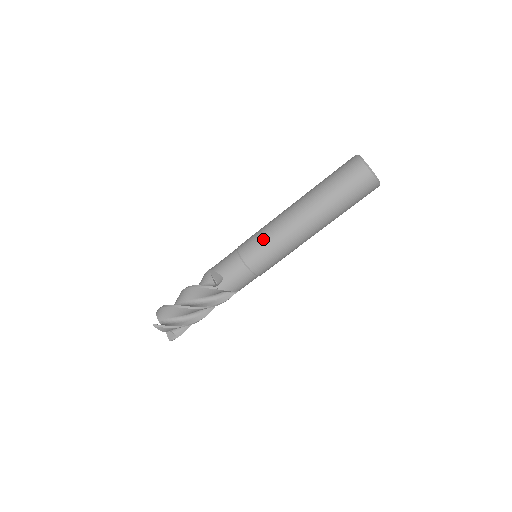
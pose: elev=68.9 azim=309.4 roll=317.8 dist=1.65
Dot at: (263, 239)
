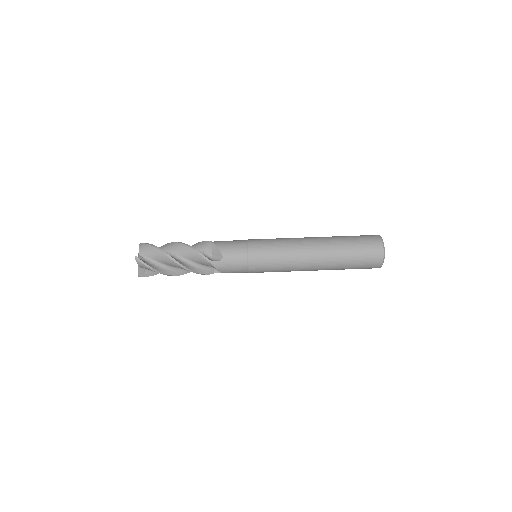
Dot at: (275, 251)
